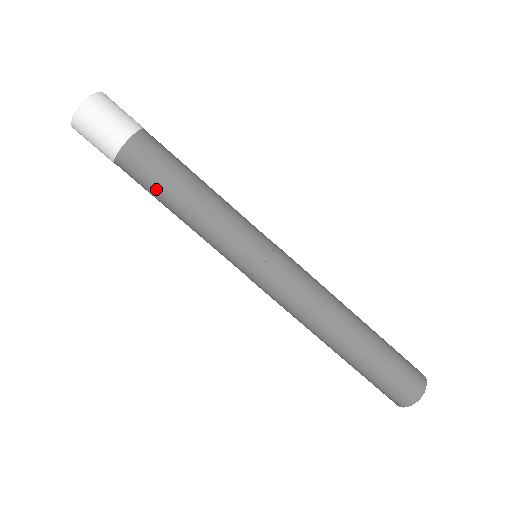
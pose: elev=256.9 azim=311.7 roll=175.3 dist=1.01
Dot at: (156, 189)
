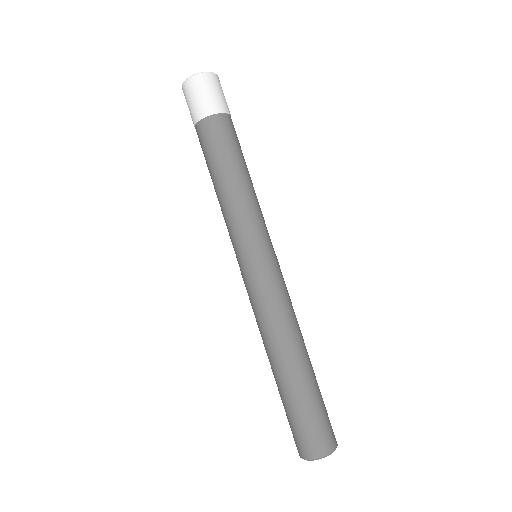
Dot at: (228, 154)
